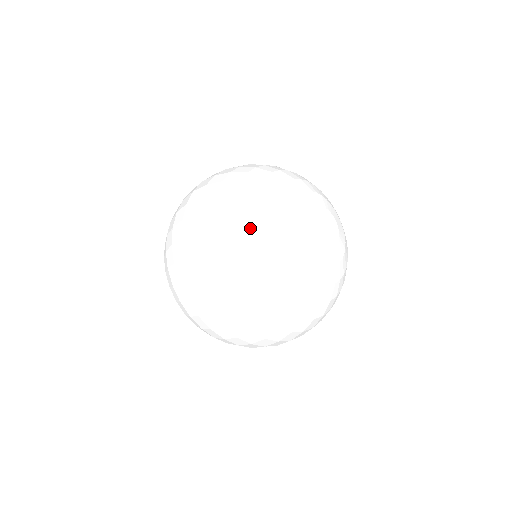
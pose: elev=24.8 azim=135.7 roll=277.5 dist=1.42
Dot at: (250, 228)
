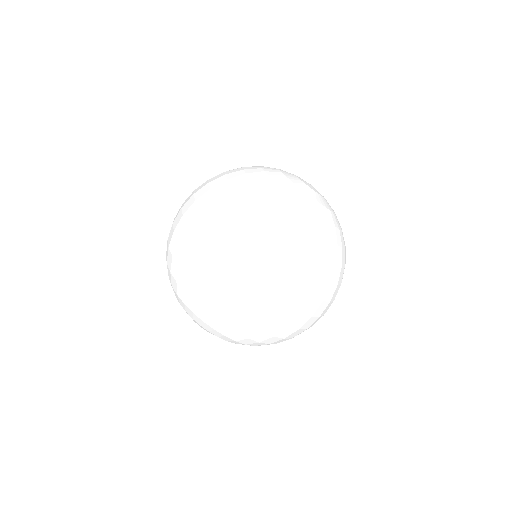
Dot at: occluded
